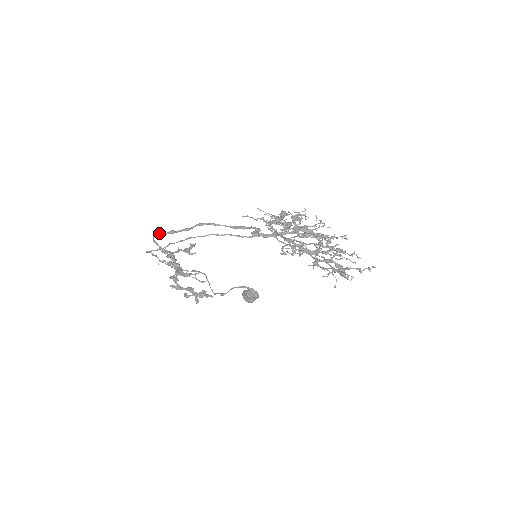
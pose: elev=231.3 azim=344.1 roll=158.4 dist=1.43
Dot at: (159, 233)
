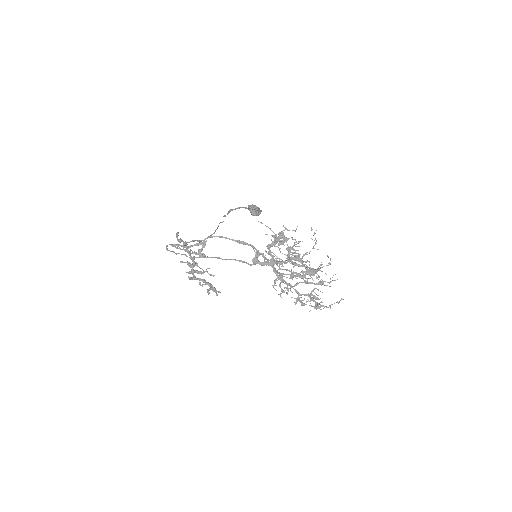
Dot at: (176, 245)
